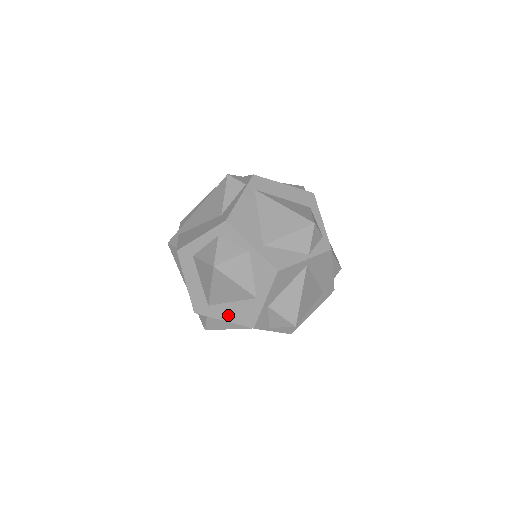
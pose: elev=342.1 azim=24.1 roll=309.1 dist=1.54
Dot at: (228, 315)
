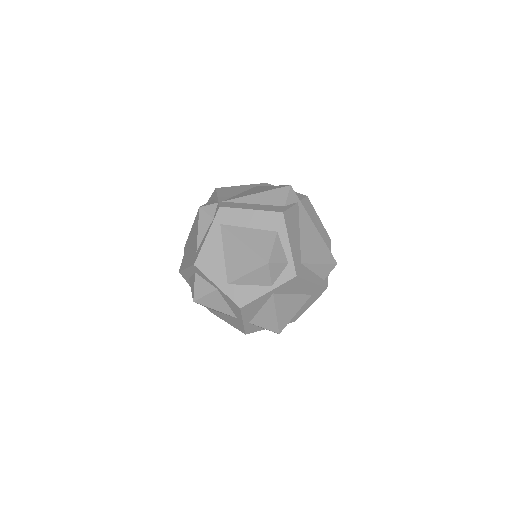
Dot at: (227, 321)
